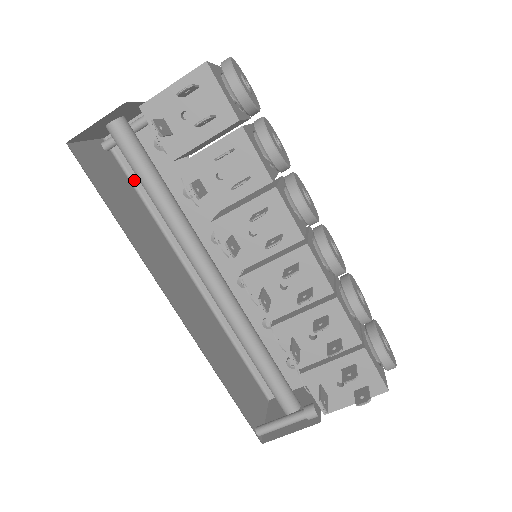
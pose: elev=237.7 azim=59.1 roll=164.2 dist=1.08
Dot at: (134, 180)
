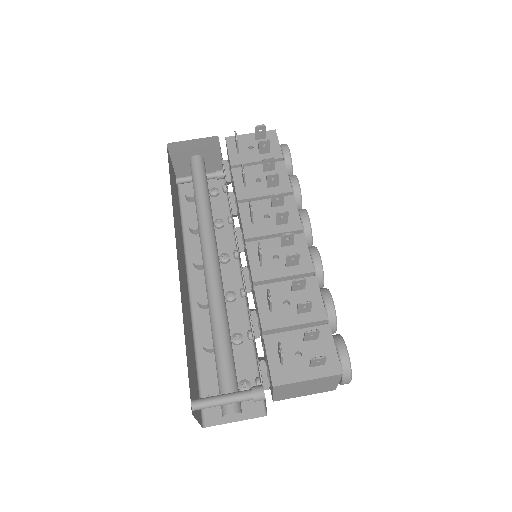
Dot at: (182, 208)
